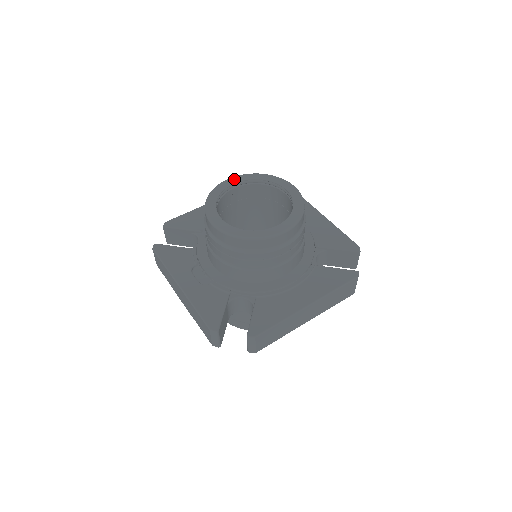
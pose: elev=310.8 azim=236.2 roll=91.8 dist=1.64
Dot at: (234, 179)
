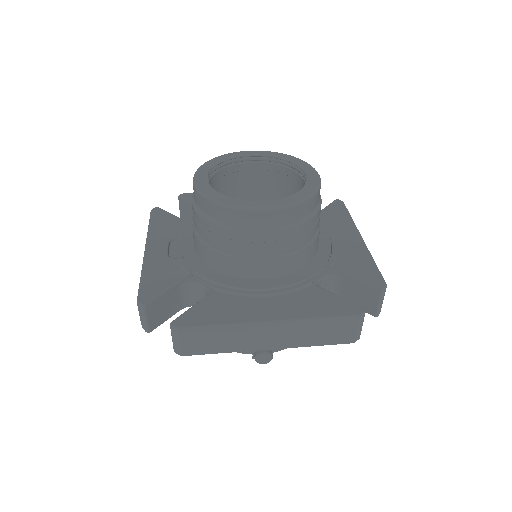
Dot at: (255, 152)
